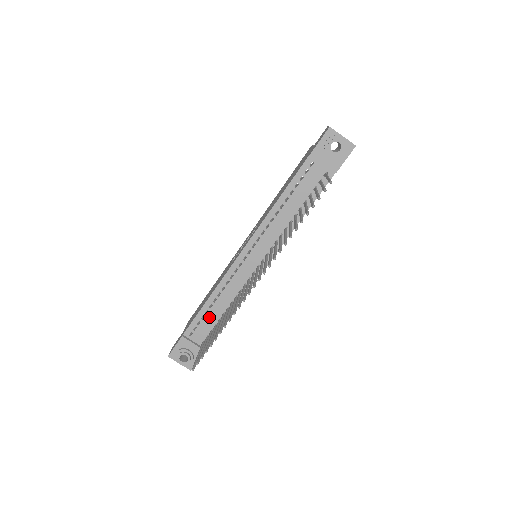
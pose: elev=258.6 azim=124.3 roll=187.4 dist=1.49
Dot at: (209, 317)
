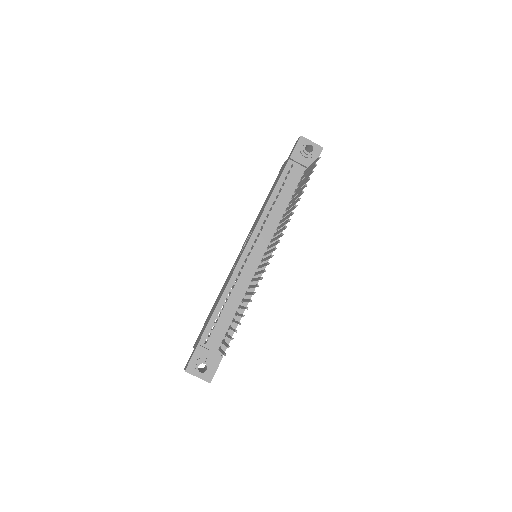
Dot at: (222, 319)
